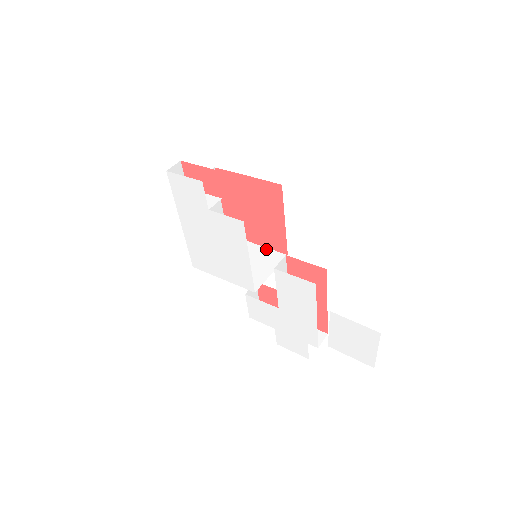
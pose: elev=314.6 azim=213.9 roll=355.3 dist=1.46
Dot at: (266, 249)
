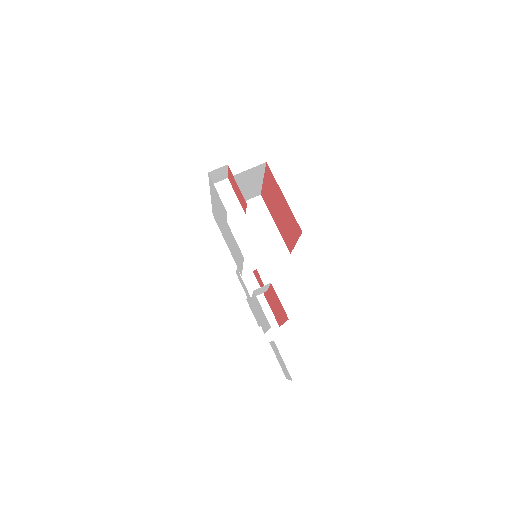
Dot at: (279, 235)
